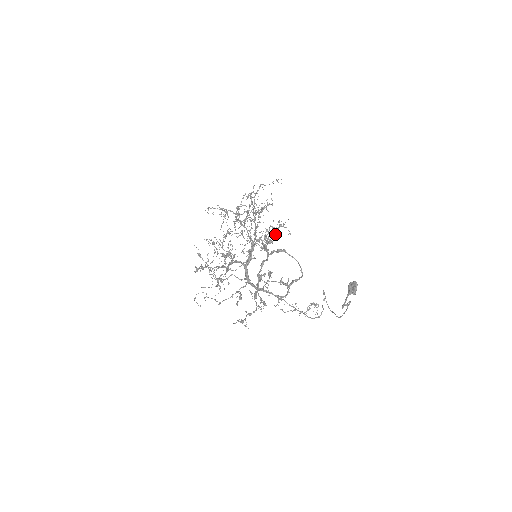
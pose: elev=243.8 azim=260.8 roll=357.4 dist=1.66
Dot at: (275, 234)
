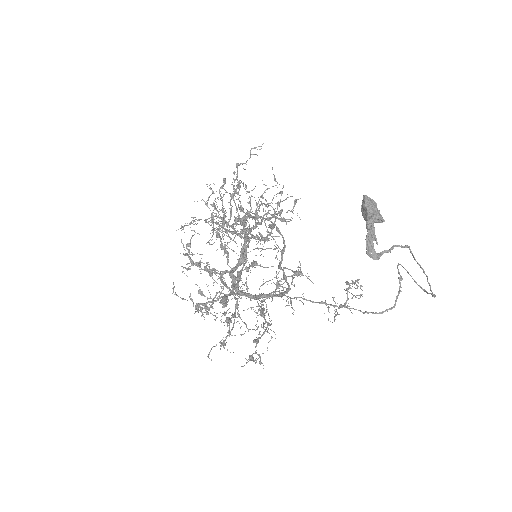
Dot at: (274, 214)
